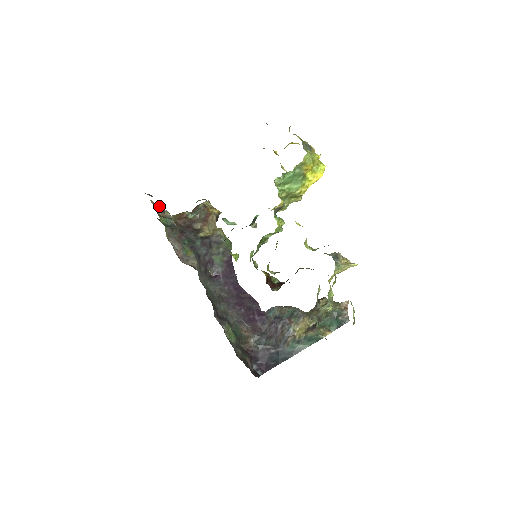
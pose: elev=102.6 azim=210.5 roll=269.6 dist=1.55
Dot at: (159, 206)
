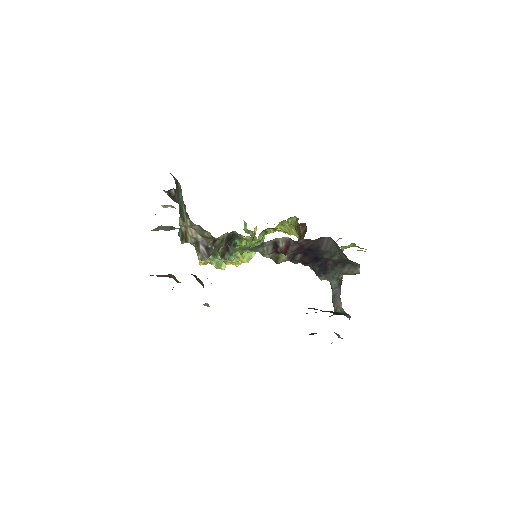
Dot at: occluded
